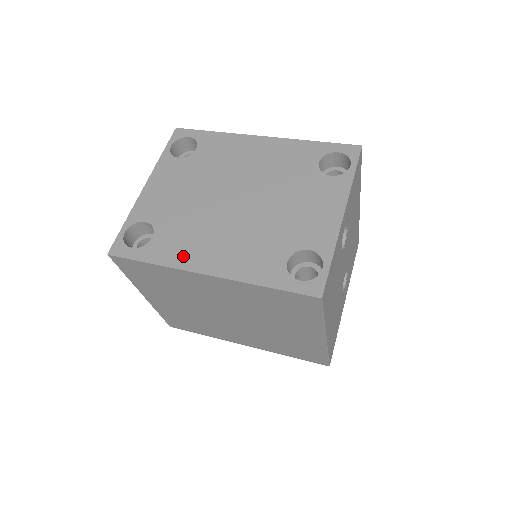
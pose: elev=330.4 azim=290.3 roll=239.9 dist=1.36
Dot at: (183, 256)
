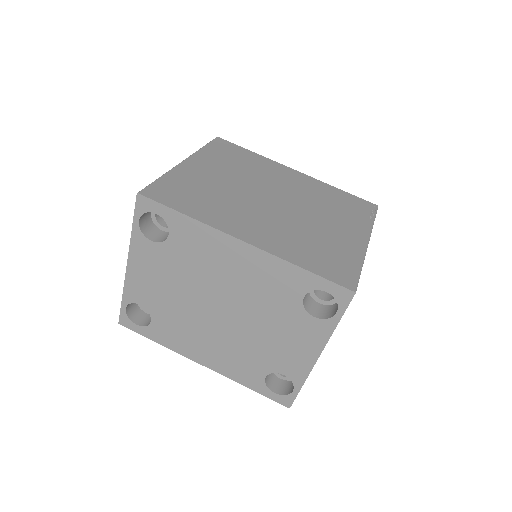
Dot at: (181, 346)
